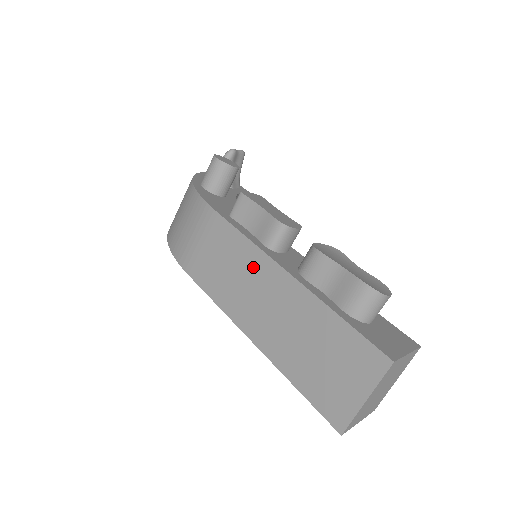
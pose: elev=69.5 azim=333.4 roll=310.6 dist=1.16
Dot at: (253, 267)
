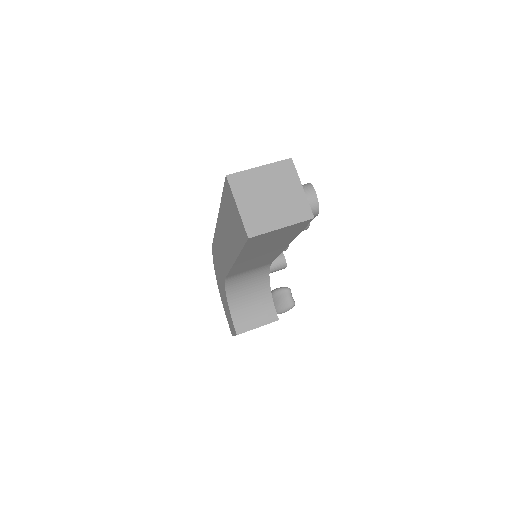
Dot at: occluded
